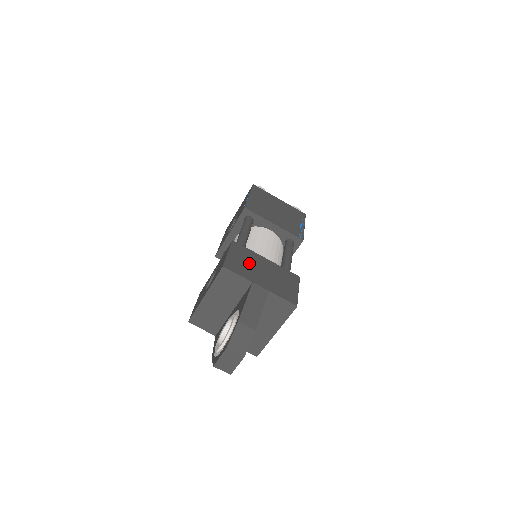
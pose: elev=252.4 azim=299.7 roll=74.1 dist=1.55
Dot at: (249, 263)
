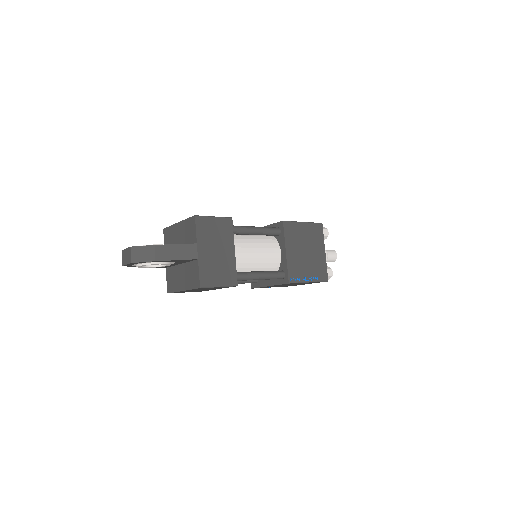
Dot at: (217, 236)
